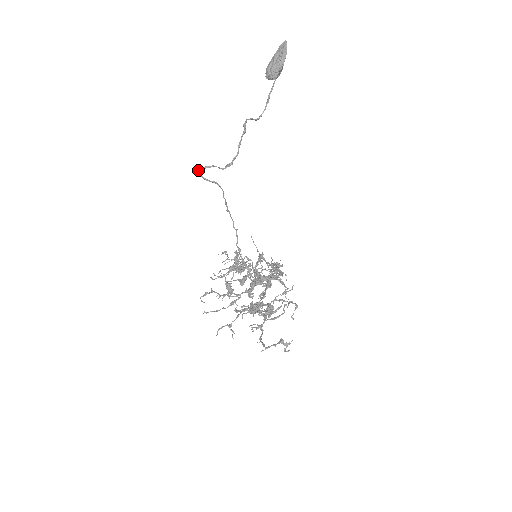
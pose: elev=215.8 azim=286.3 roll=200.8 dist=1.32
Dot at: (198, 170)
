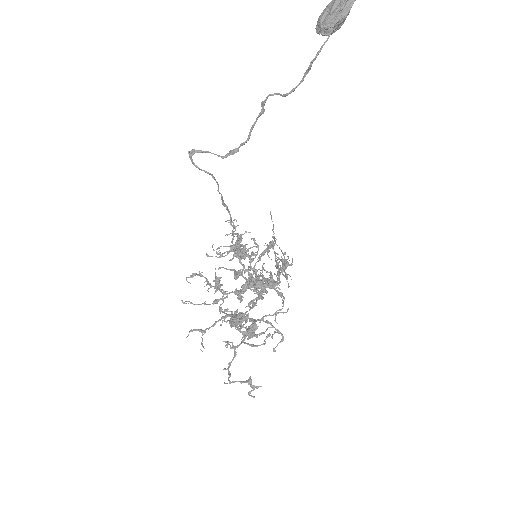
Dot at: (188, 152)
